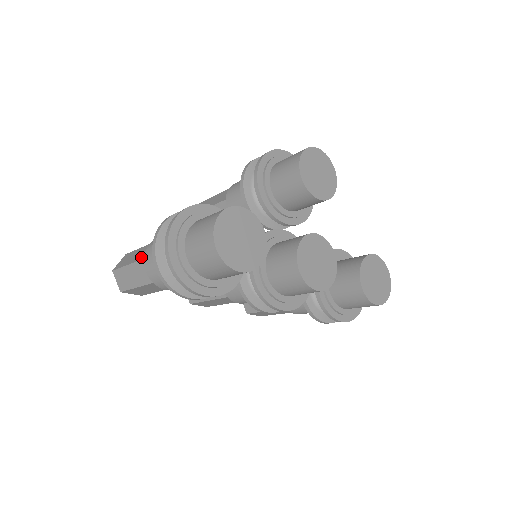
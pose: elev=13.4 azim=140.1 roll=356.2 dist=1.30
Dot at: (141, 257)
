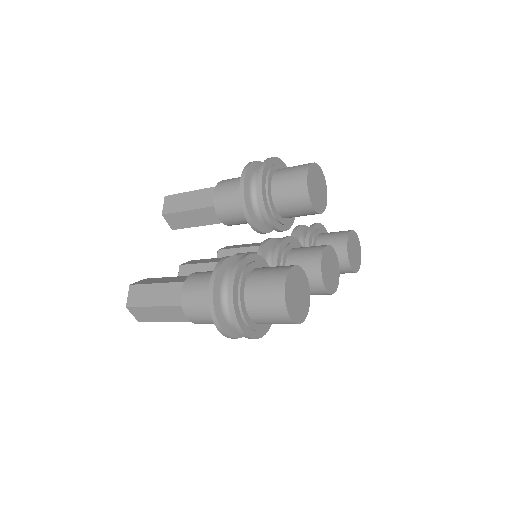
Dot at: (172, 302)
